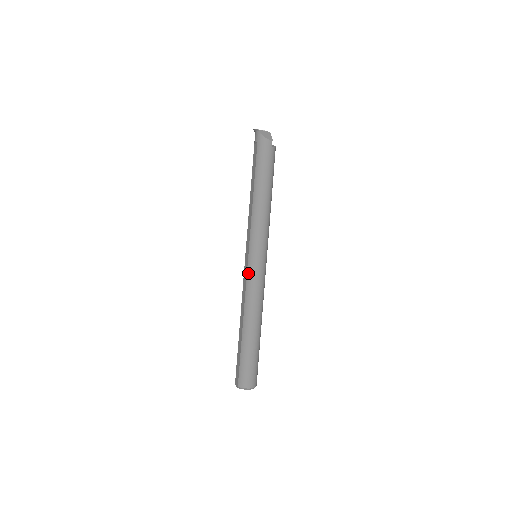
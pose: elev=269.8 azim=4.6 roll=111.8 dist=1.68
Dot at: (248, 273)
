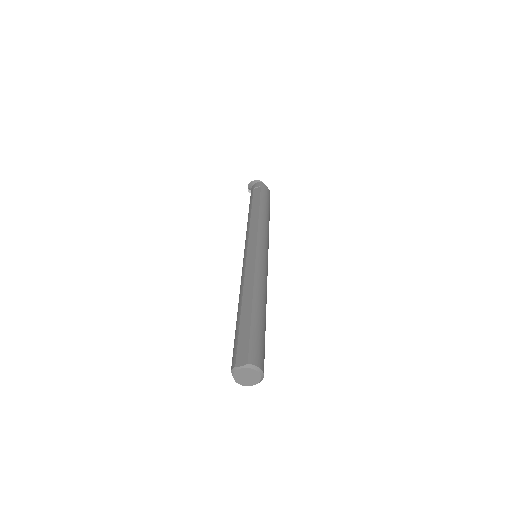
Dot at: (258, 258)
